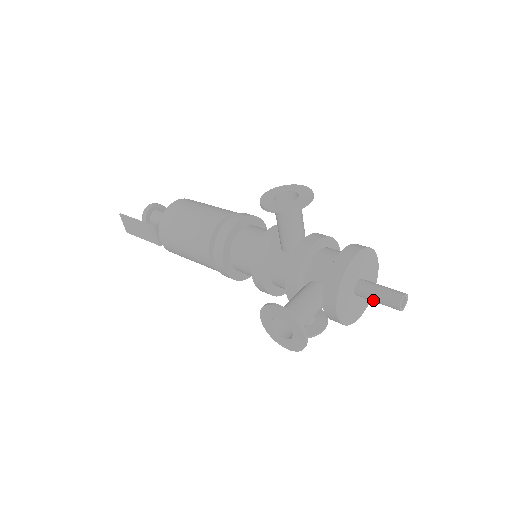
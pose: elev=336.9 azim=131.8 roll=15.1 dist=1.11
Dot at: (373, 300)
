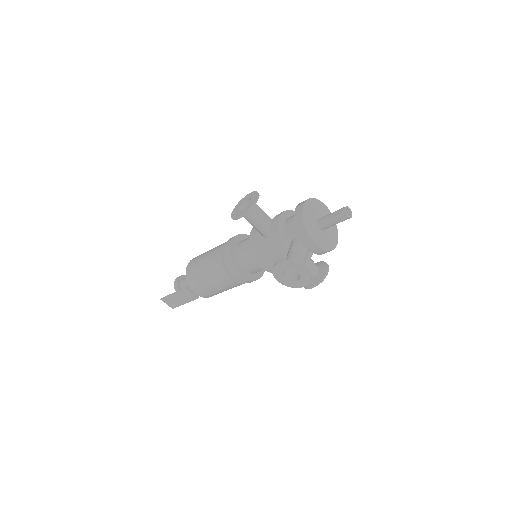
Dot at: (332, 224)
